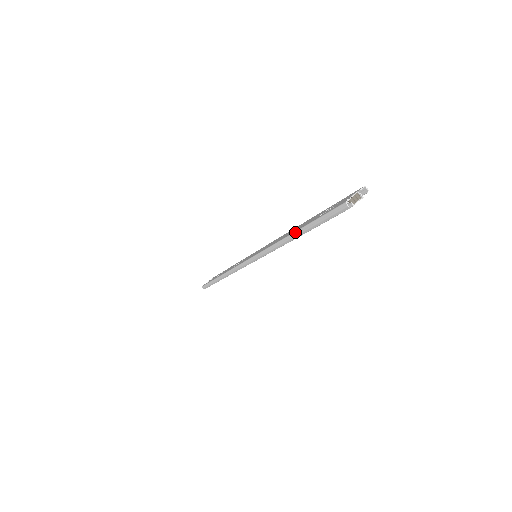
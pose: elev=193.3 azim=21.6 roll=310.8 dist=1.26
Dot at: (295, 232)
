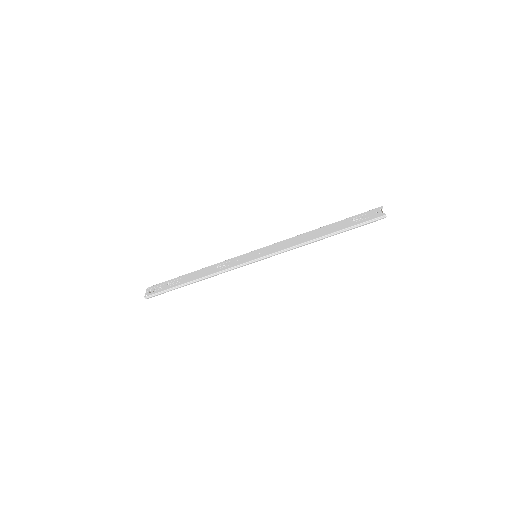
Dot at: (331, 234)
